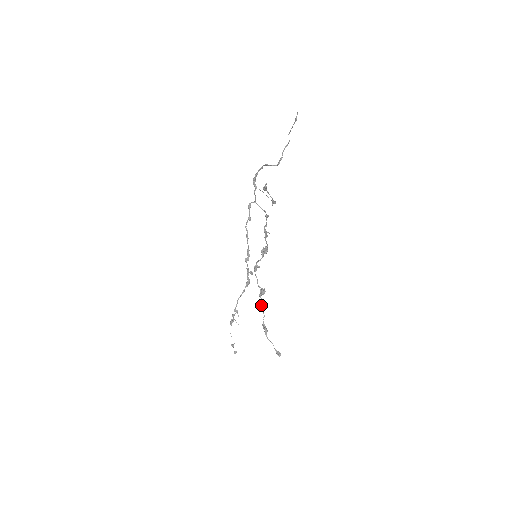
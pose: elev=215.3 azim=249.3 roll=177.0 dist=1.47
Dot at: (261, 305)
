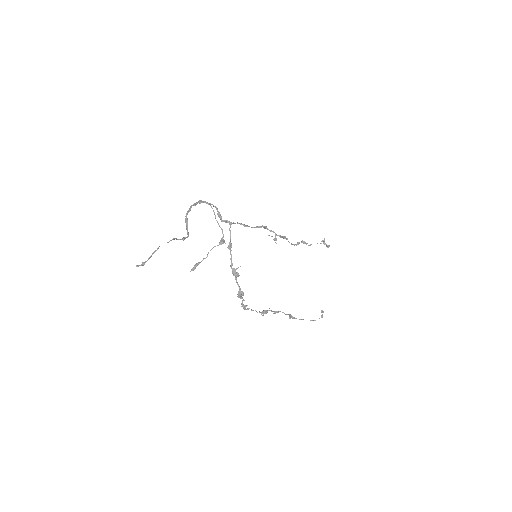
Dot at: (273, 313)
